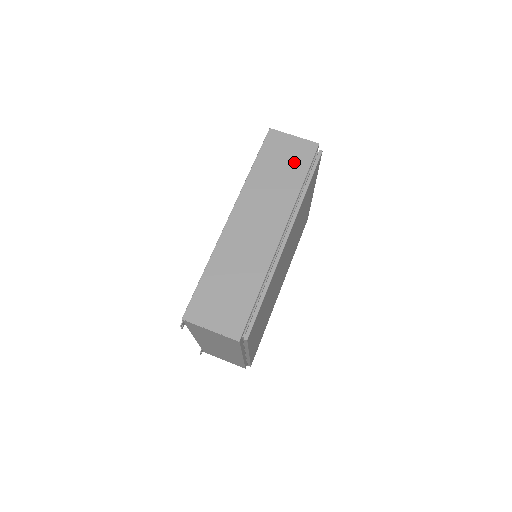
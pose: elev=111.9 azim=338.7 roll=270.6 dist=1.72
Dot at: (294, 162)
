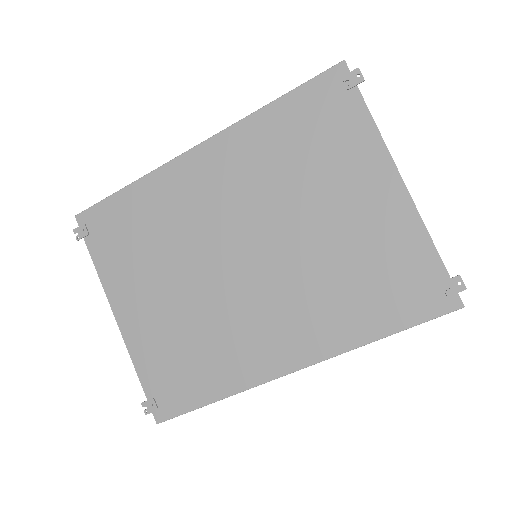
Dot at: occluded
